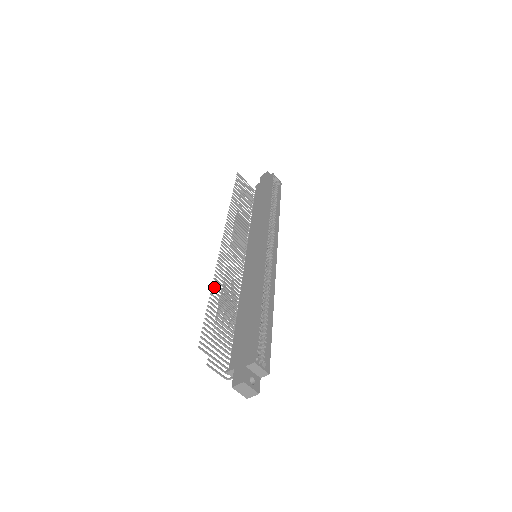
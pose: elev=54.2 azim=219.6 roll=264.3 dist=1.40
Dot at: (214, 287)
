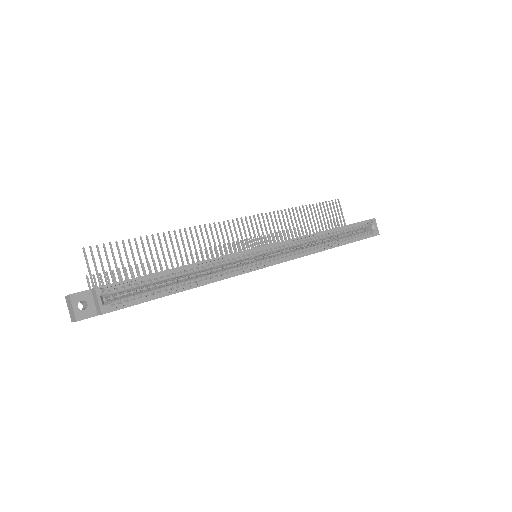
Dot at: (169, 234)
